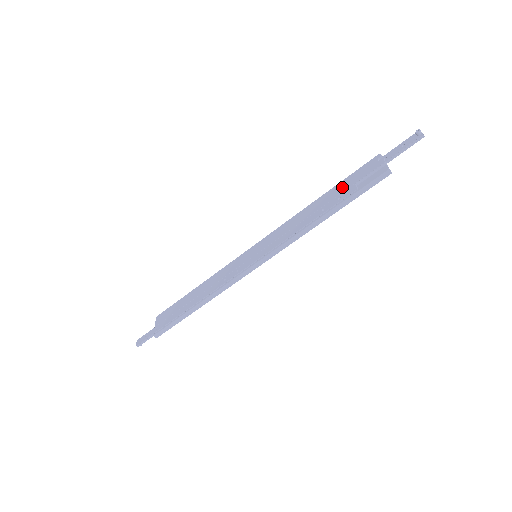
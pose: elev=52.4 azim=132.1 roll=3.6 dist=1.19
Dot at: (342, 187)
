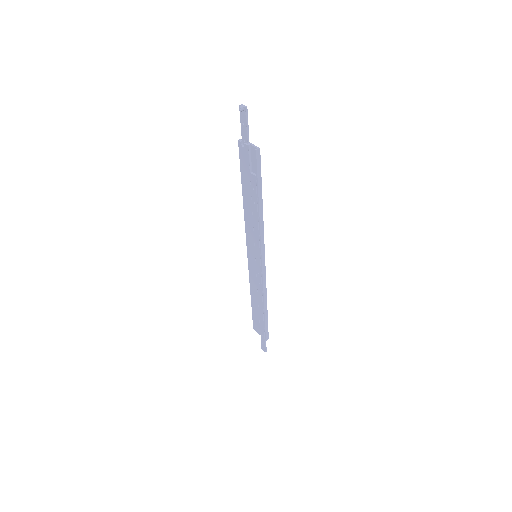
Dot at: (246, 180)
